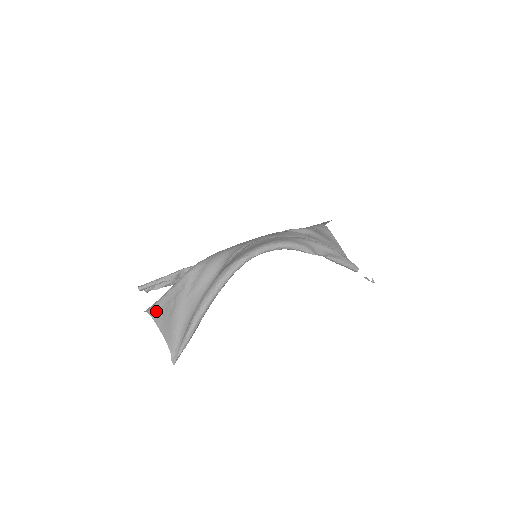
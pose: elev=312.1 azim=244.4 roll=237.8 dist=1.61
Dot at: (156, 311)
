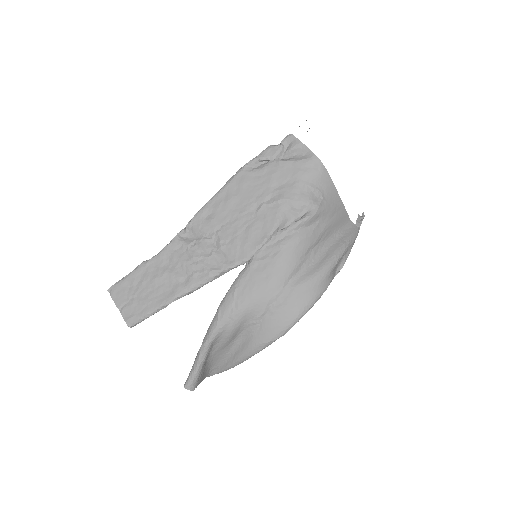
Dot at: (196, 384)
